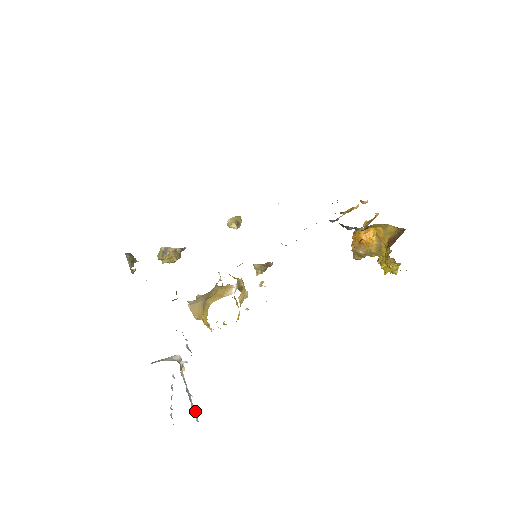
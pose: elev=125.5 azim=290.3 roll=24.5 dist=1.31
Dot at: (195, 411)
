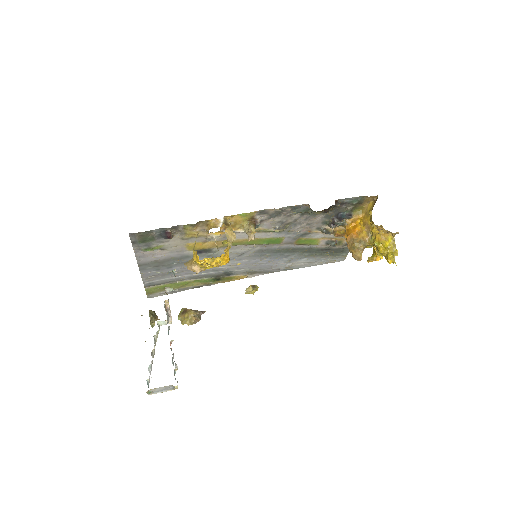
Dot at: occluded
